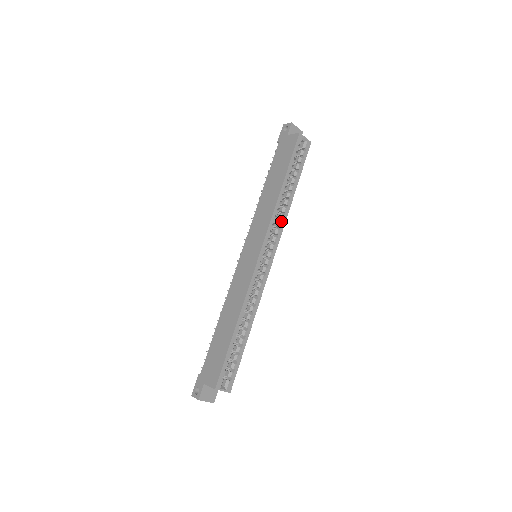
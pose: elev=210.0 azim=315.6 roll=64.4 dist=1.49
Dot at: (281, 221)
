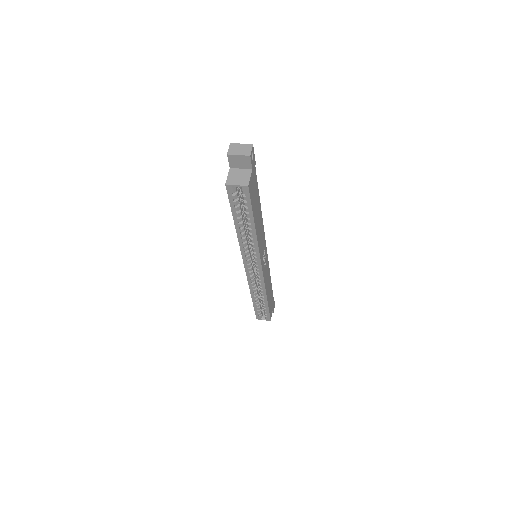
Dot at: (255, 246)
